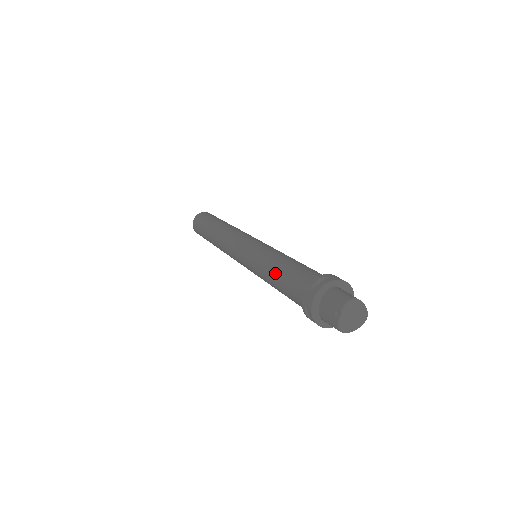
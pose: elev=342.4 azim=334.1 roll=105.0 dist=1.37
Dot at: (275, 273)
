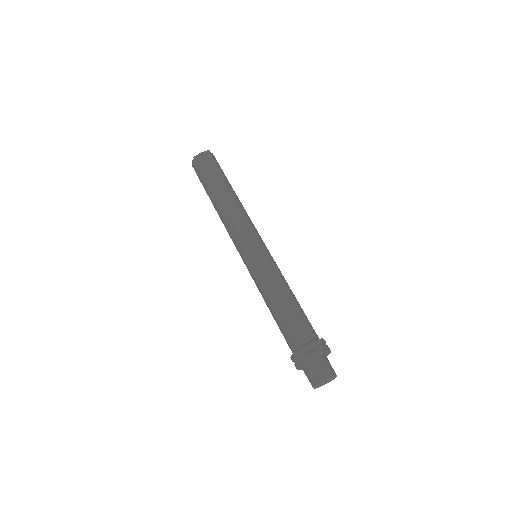
Dot at: (275, 306)
